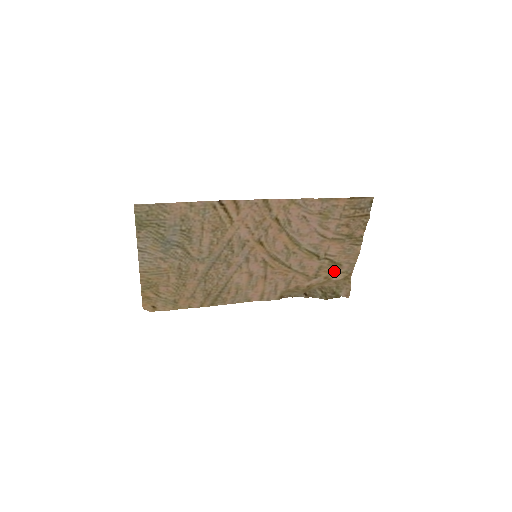
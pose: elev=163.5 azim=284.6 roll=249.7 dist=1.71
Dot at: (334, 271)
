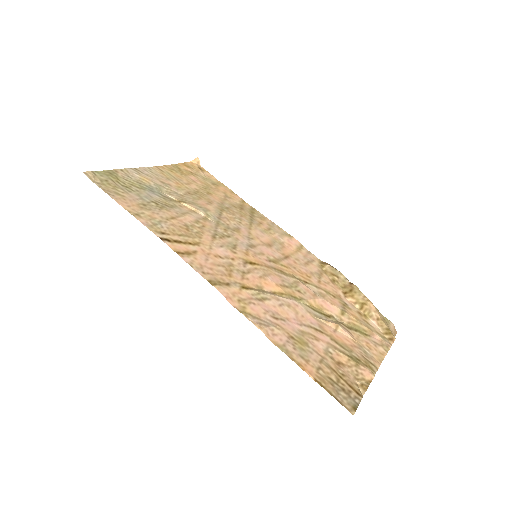
Dot at: (365, 324)
